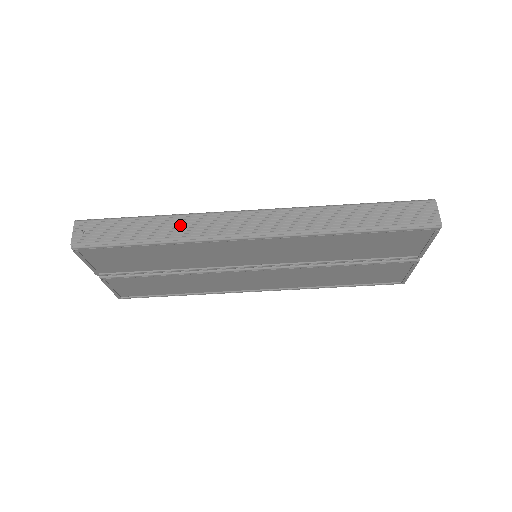
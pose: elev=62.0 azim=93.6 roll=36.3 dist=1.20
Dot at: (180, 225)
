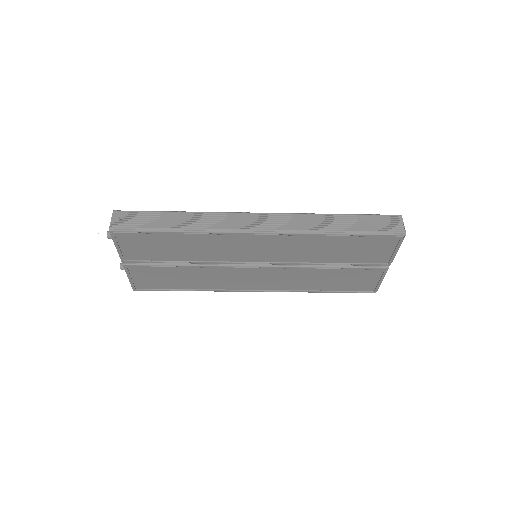
Dot at: (200, 219)
